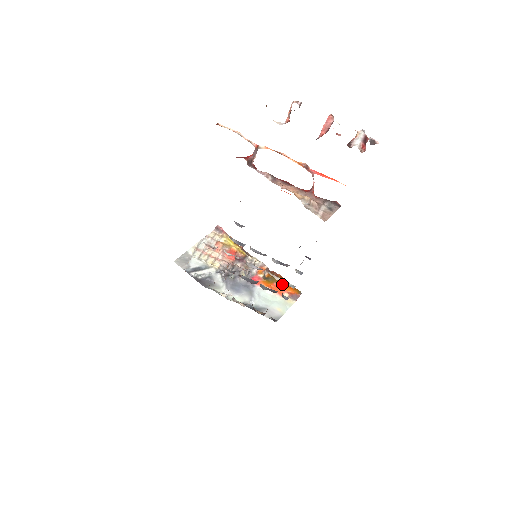
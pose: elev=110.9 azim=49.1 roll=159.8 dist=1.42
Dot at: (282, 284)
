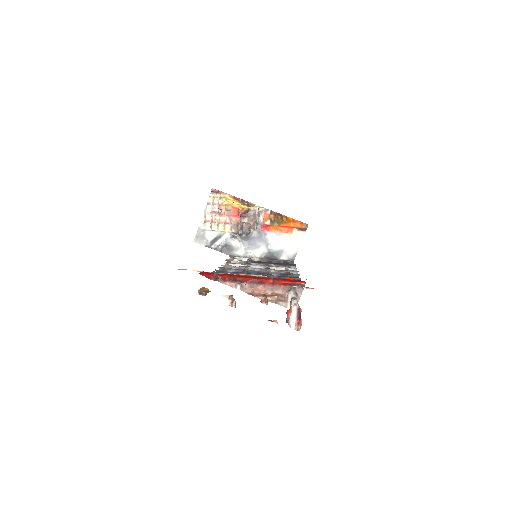
Dot at: (288, 223)
